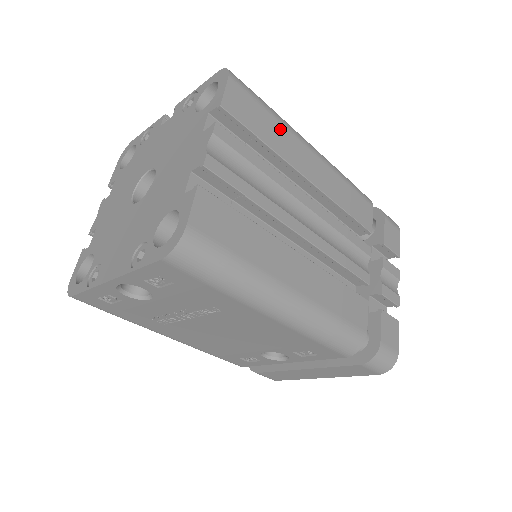
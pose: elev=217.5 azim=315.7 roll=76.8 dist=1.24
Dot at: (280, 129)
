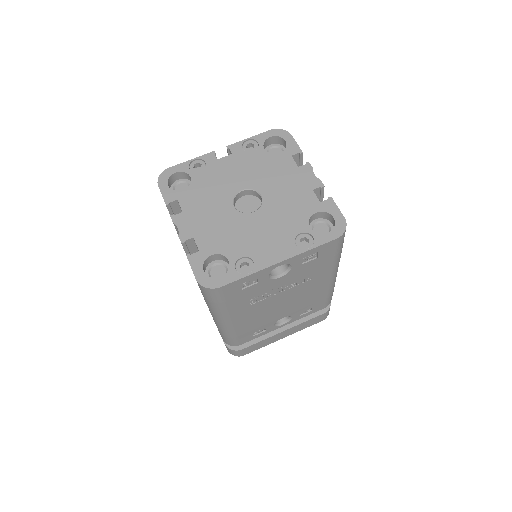
Dot at: occluded
